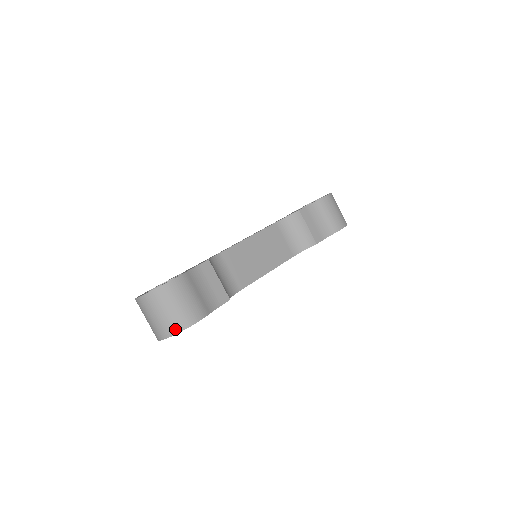
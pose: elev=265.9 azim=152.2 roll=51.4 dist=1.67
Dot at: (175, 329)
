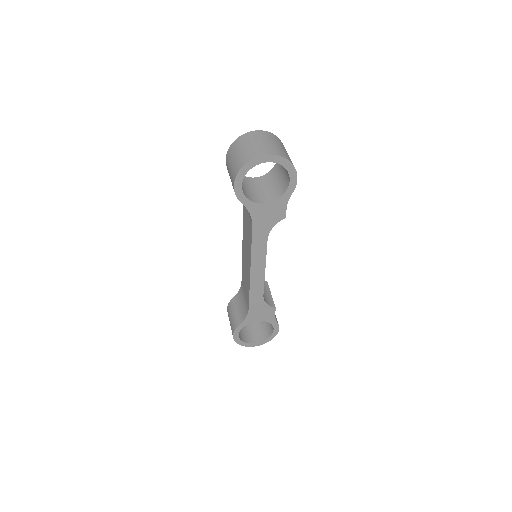
Dot at: (289, 159)
